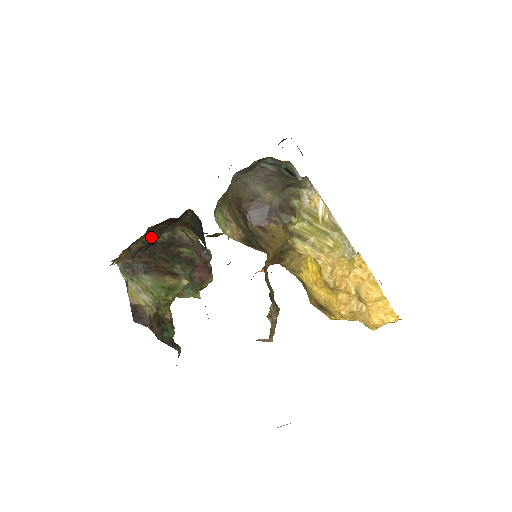
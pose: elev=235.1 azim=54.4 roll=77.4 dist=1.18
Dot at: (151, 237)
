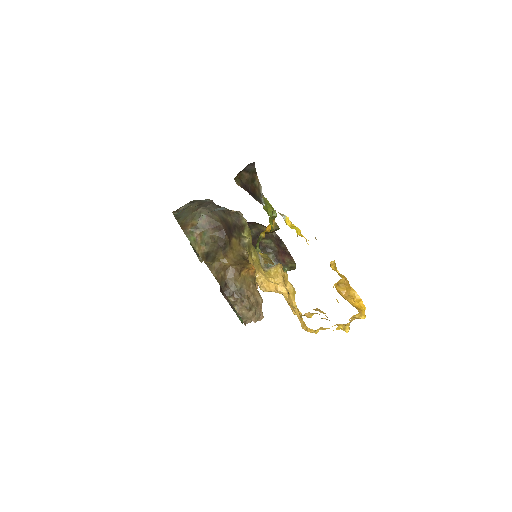
Dot at: occluded
